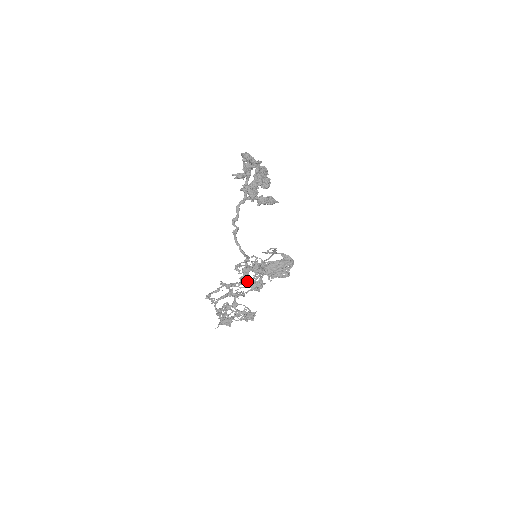
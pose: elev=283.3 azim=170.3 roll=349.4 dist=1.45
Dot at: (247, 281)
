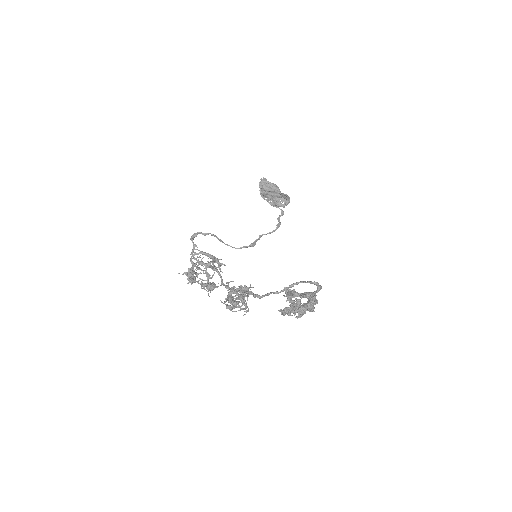
Dot at: (229, 300)
